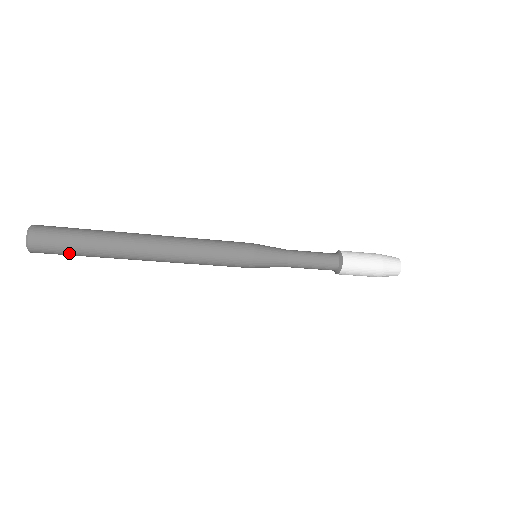
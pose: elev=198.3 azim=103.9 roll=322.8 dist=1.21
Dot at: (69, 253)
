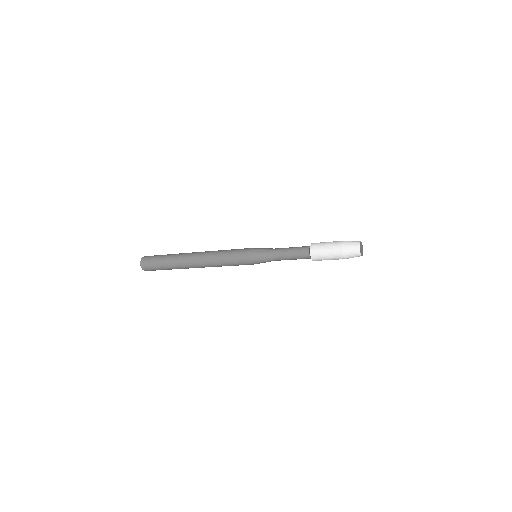
Dot at: (160, 269)
